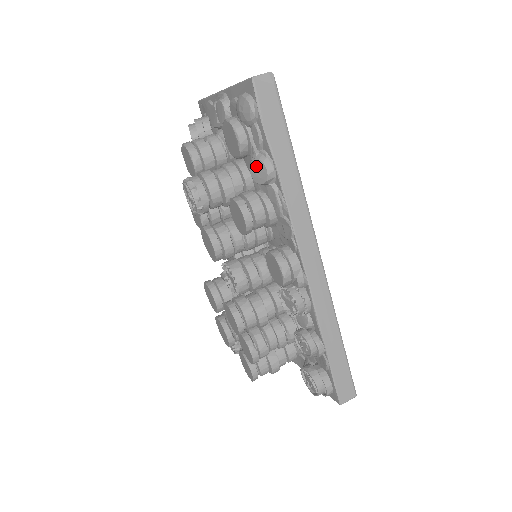
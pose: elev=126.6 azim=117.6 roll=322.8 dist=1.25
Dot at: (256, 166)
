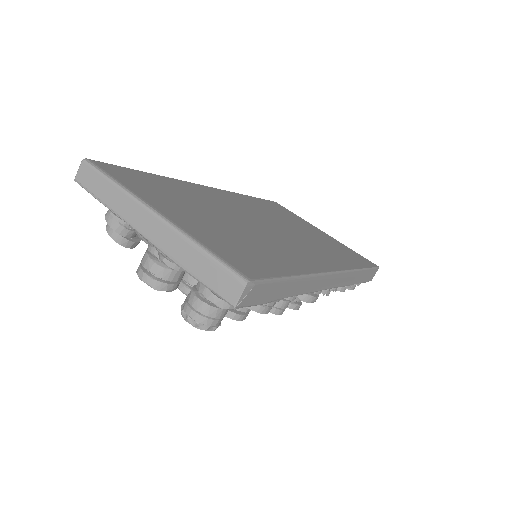
Dot at: occluded
